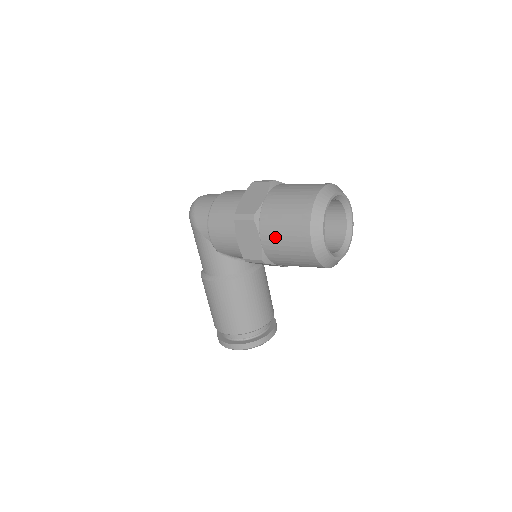
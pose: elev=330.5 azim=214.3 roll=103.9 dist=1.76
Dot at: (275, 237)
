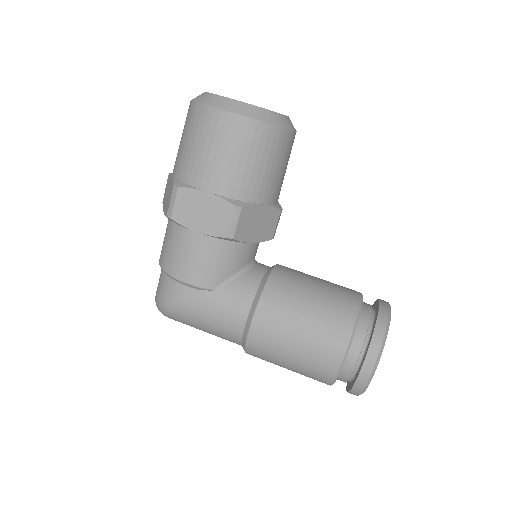
Dot at: (208, 166)
